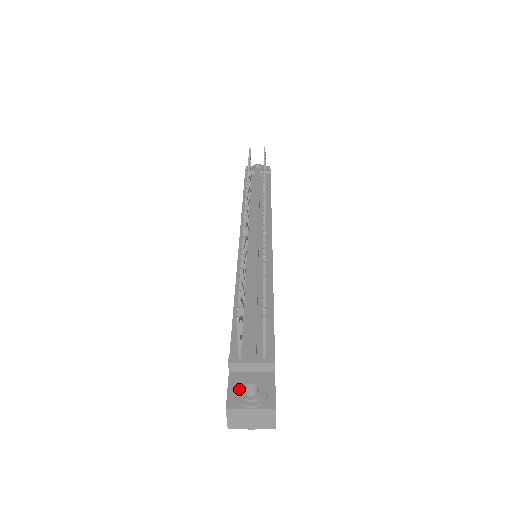
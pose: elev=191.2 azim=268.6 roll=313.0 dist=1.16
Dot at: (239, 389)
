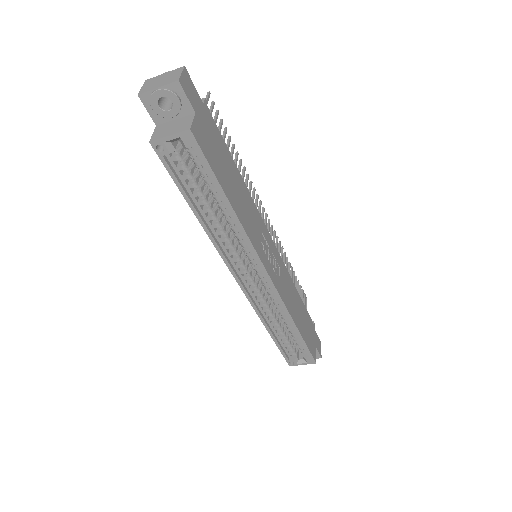
Dot at: occluded
